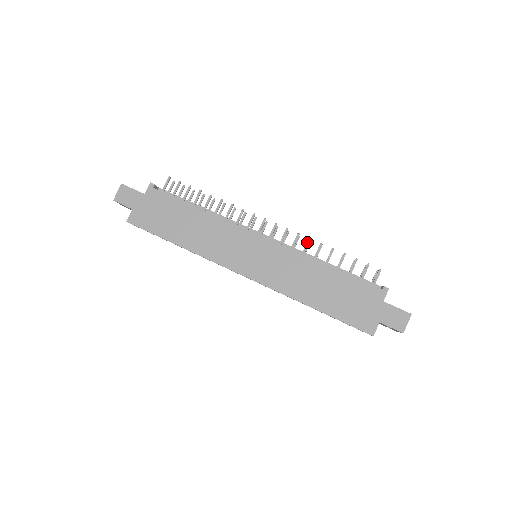
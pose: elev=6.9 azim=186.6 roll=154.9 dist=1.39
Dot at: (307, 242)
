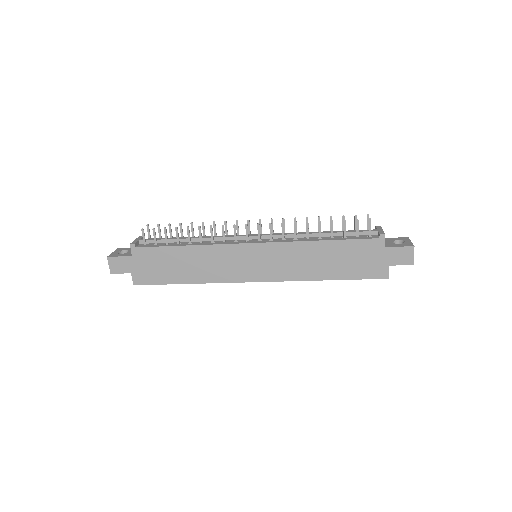
Dot at: (294, 227)
